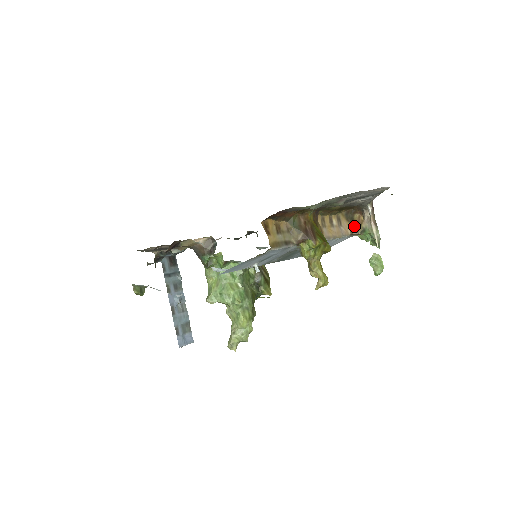
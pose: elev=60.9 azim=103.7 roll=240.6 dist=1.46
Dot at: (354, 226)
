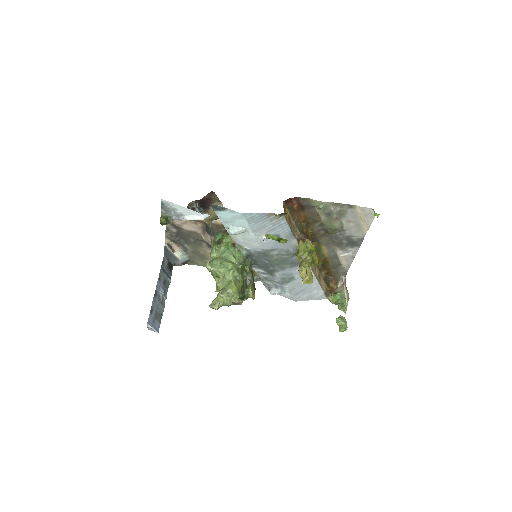
Dot at: (329, 288)
